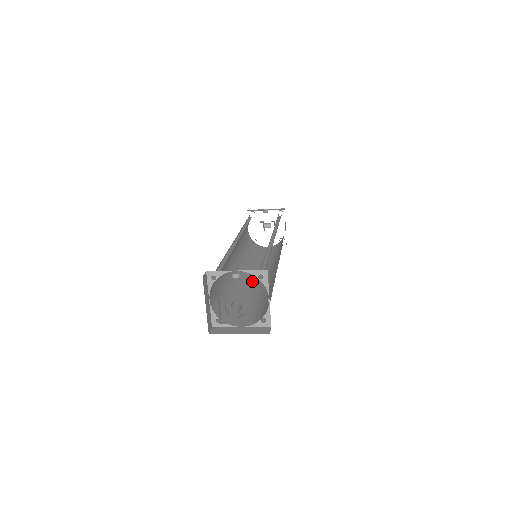
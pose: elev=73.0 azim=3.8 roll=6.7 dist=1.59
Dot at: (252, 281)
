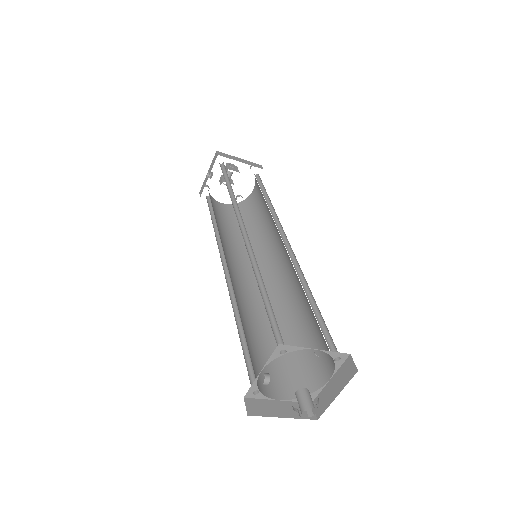
Dot at: (283, 275)
